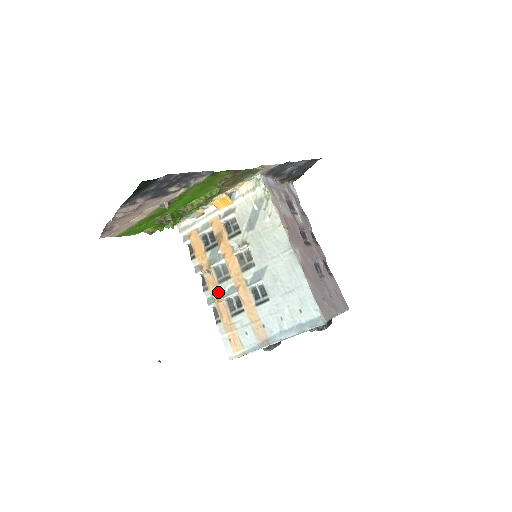
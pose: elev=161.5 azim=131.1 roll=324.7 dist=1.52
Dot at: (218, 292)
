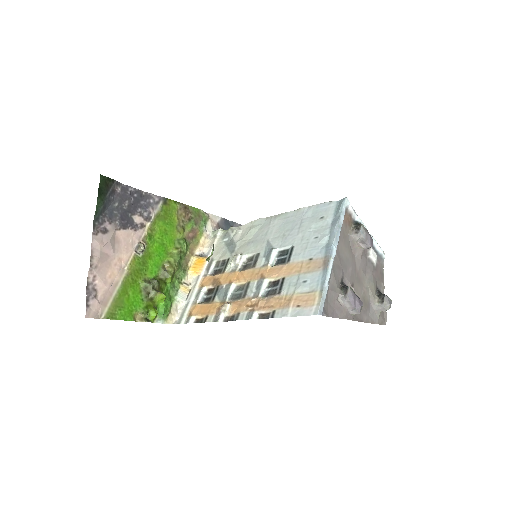
Dot at: (249, 301)
